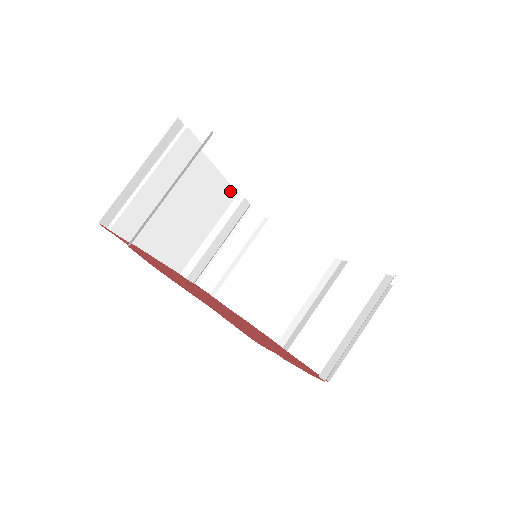
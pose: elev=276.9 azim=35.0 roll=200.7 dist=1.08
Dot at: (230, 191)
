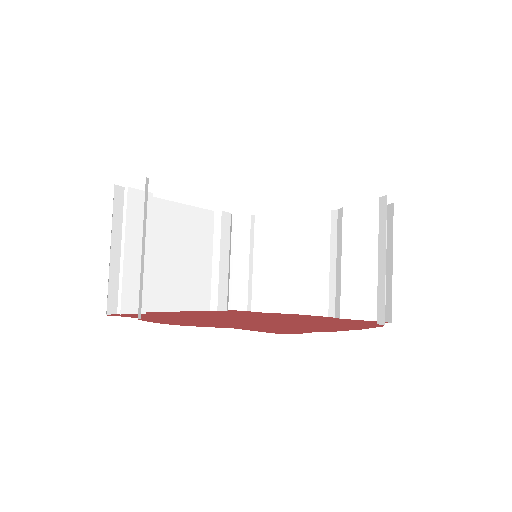
Dot at: (206, 214)
